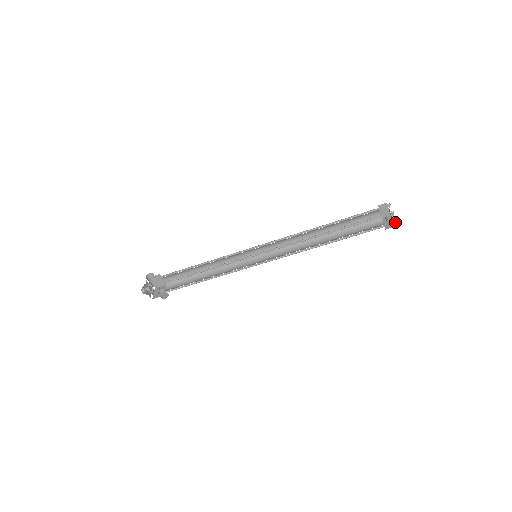
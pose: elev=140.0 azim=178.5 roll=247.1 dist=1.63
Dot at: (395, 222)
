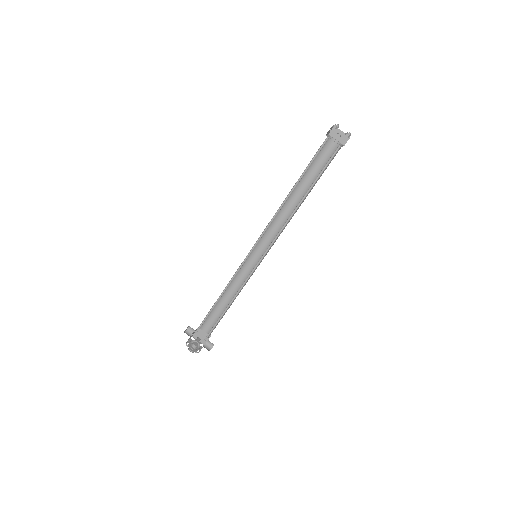
Dot at: (346, 134)
